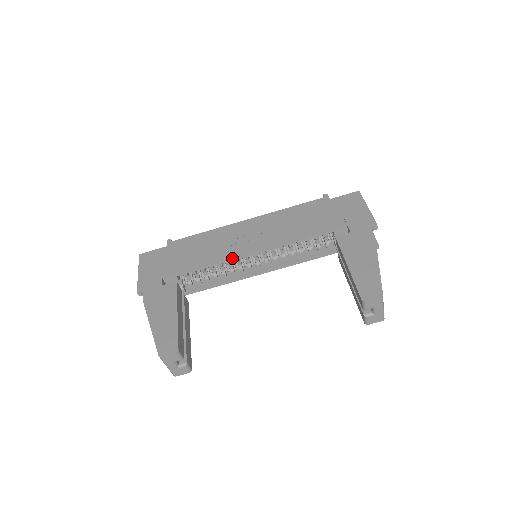
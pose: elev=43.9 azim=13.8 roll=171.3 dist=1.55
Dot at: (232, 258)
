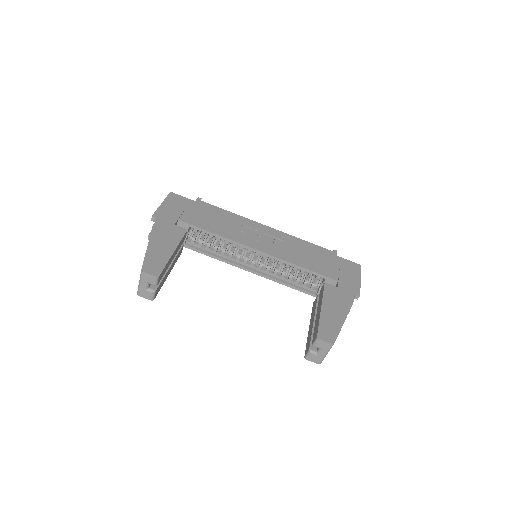
Dot at: (240, 243)
